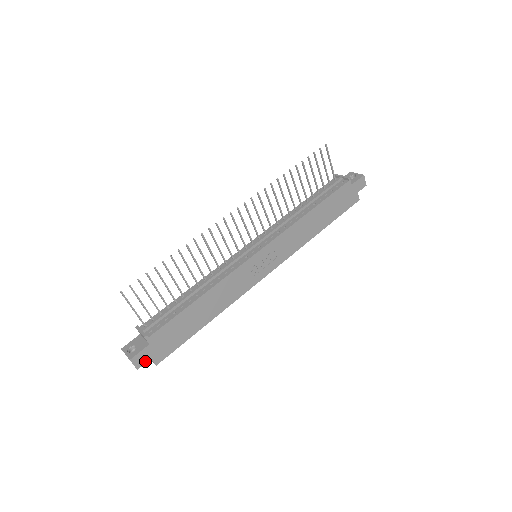
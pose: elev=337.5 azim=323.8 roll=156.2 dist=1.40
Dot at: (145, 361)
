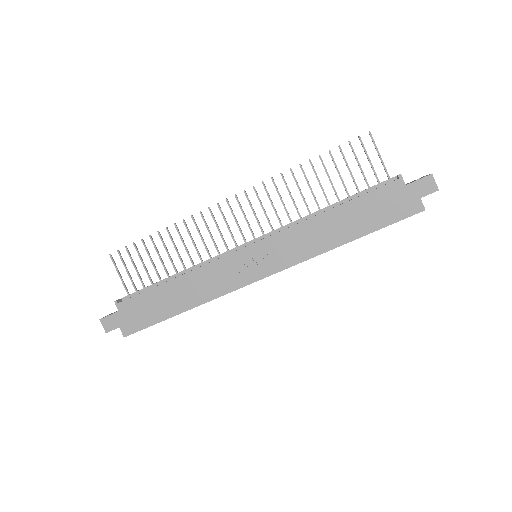
Dot at: (114, 327)
